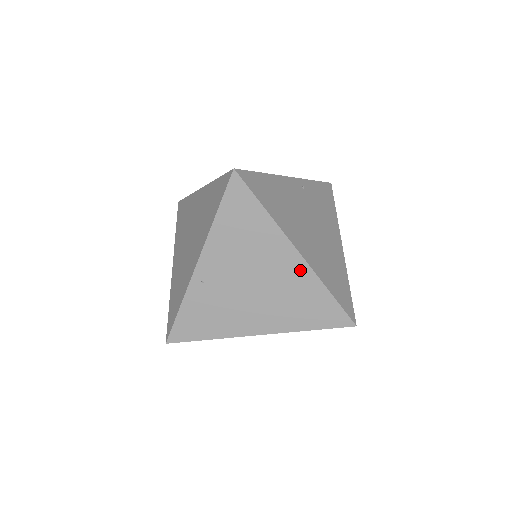
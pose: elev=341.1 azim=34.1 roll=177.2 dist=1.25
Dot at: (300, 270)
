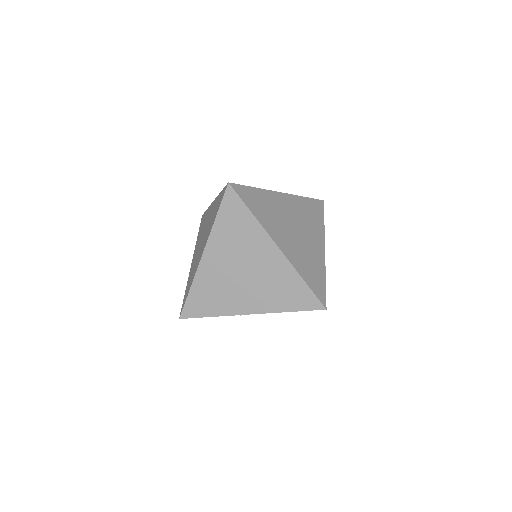
Dot at: occluded
